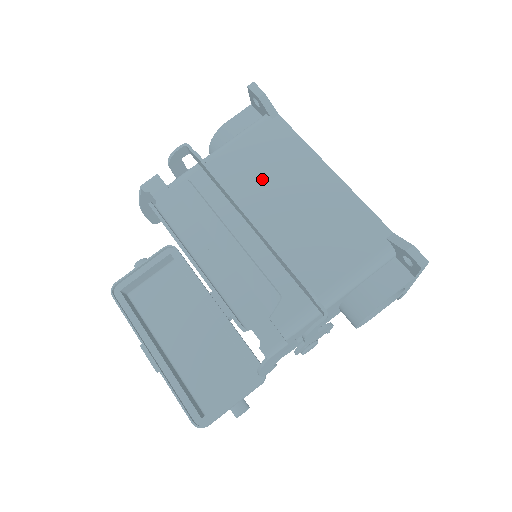
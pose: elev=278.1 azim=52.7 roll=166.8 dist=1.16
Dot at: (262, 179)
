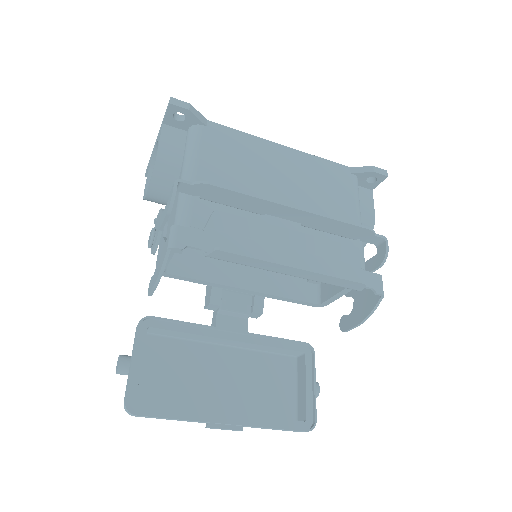
Dot at: (249, 179)
